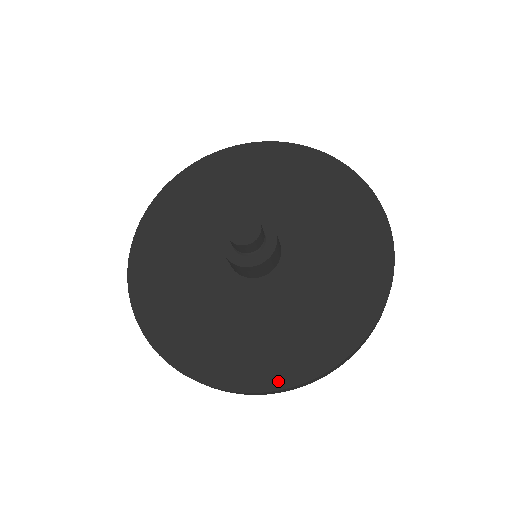
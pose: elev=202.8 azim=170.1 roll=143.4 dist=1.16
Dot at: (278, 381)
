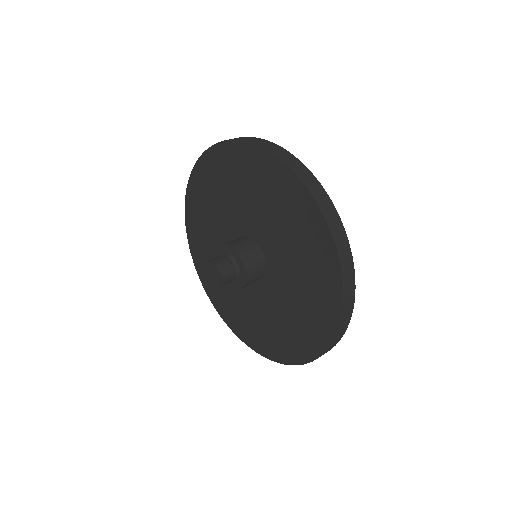
Dot at: (290, 359)
